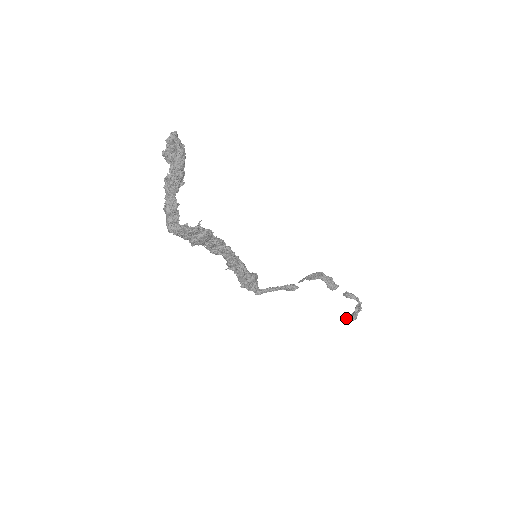
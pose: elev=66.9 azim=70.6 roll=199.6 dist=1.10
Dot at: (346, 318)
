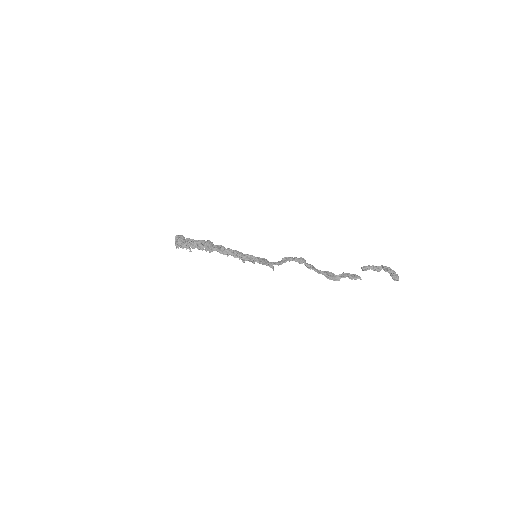
Dot at: (393, 279)
